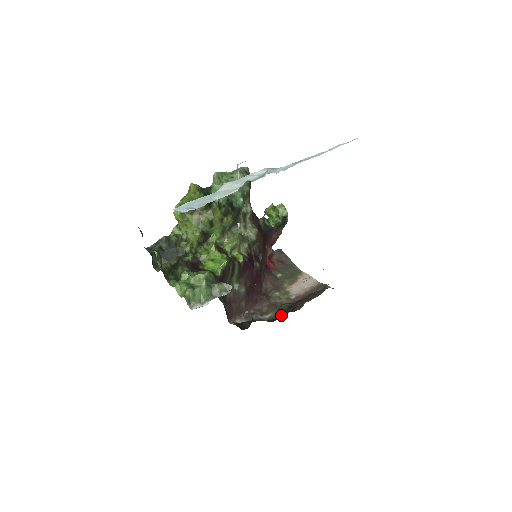
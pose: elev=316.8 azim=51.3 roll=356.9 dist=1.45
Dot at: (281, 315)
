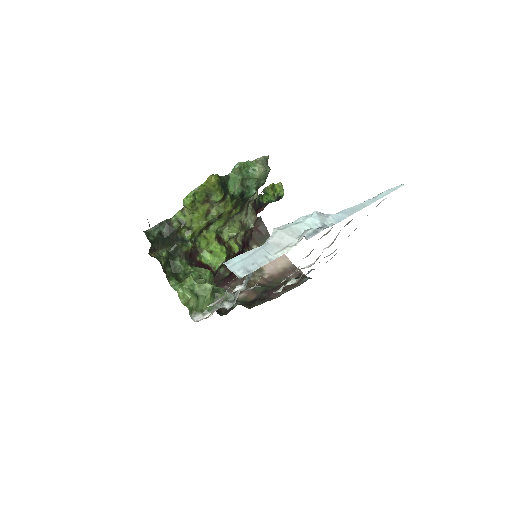
Dot at: (257, 303)
